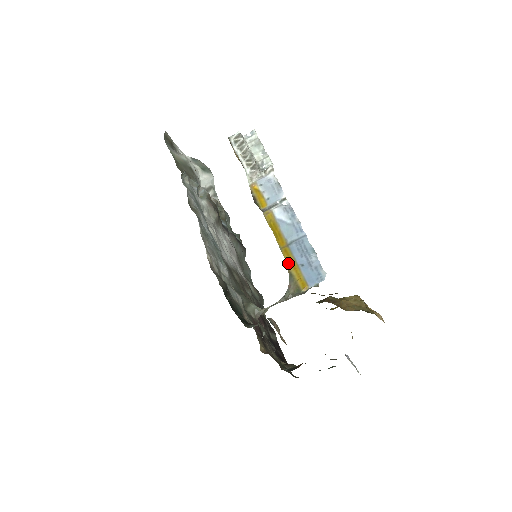
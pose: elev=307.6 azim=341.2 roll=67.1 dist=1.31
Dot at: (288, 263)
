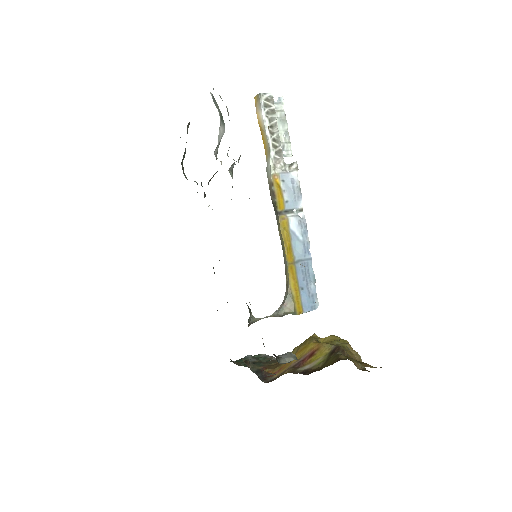
Dot at: (291, 282)
